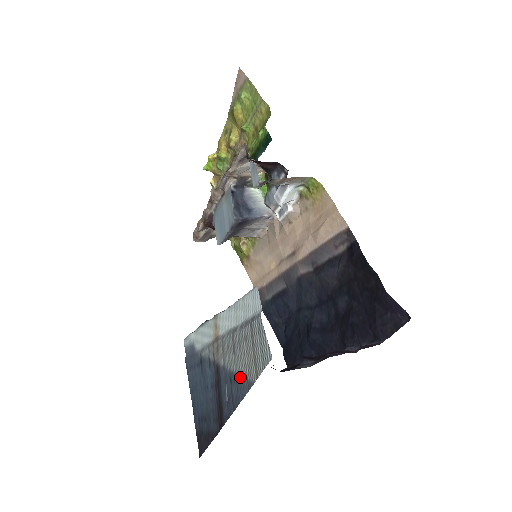
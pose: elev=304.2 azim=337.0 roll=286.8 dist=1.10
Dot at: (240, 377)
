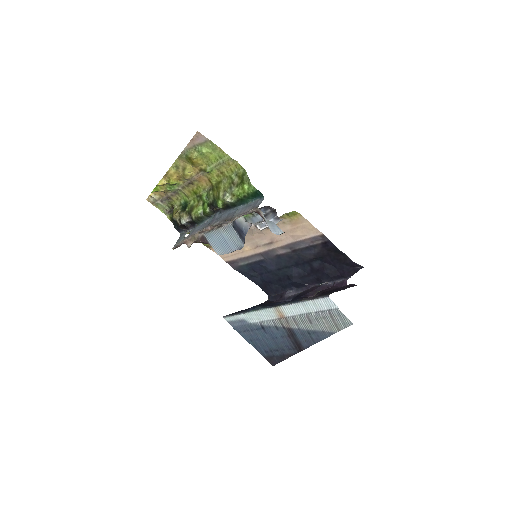
Dot at: (320, 332)
